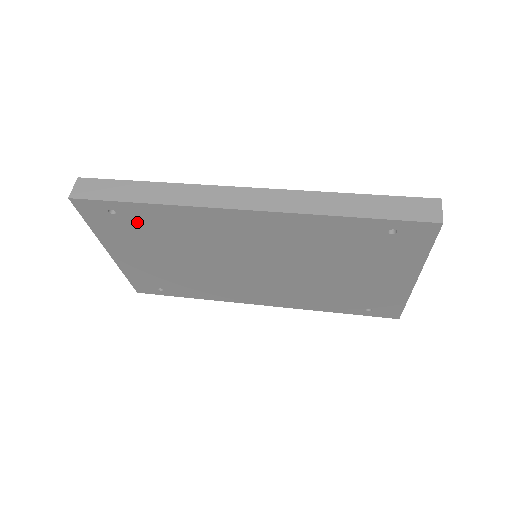
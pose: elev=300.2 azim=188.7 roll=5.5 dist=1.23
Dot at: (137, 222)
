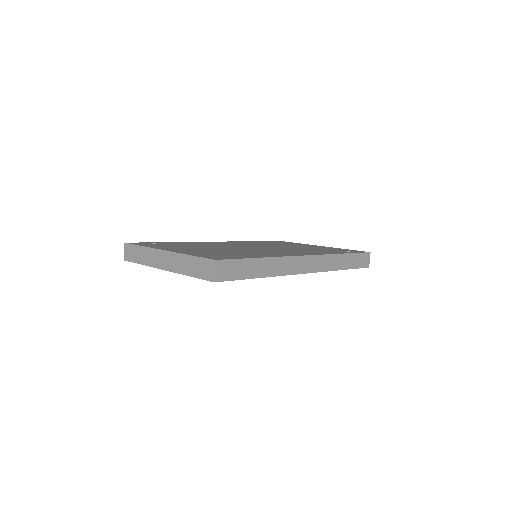
Dot at: occluded
